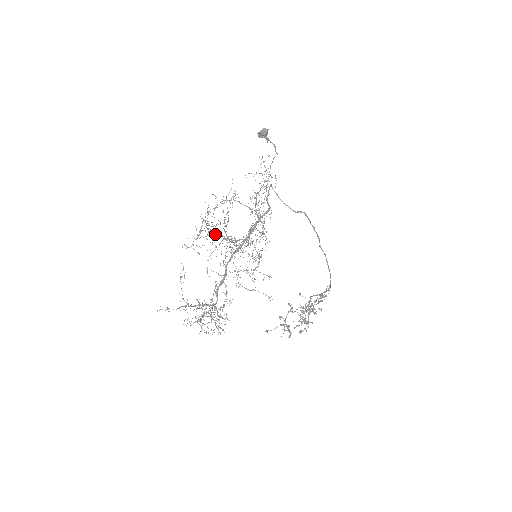
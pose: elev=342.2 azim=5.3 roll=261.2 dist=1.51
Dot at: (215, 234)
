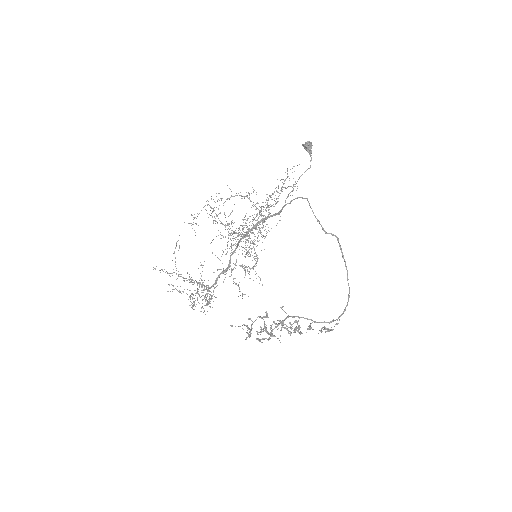
Dot at: occluded
